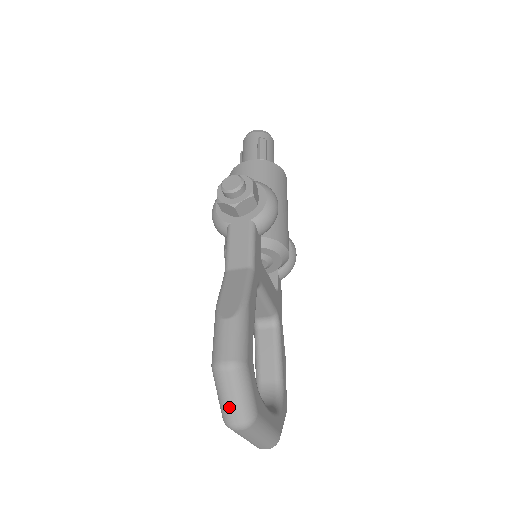
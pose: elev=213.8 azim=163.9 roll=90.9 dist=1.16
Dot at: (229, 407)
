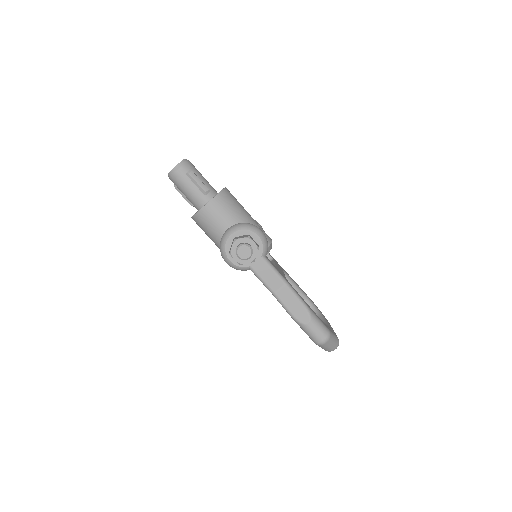
Dot at: (331, 348)
